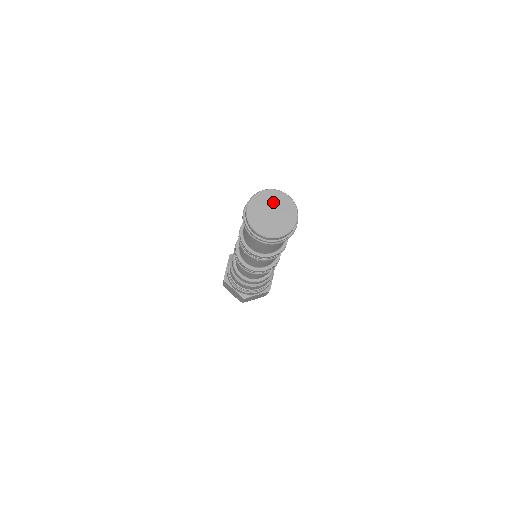
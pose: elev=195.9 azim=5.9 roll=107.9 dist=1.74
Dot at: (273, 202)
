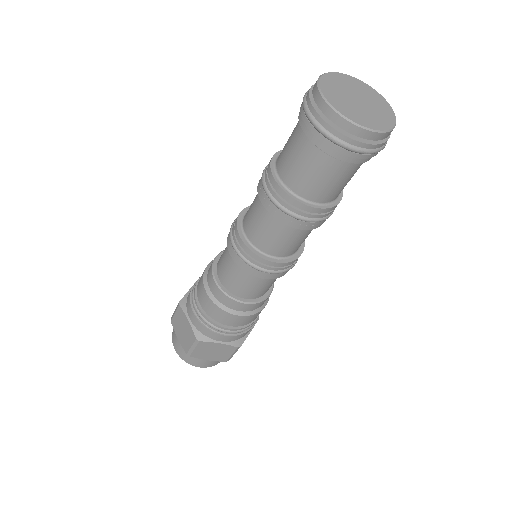
Dot at: (362, 92)
